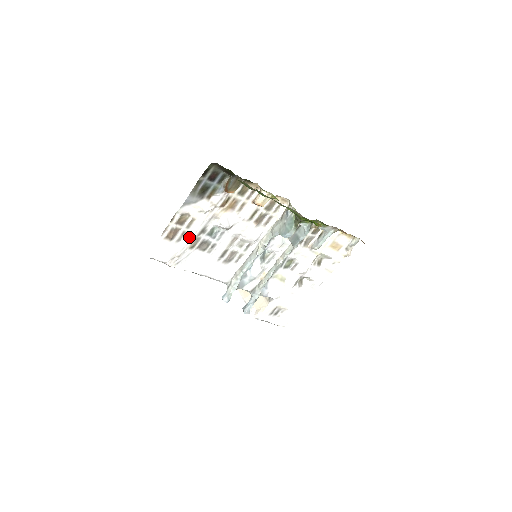
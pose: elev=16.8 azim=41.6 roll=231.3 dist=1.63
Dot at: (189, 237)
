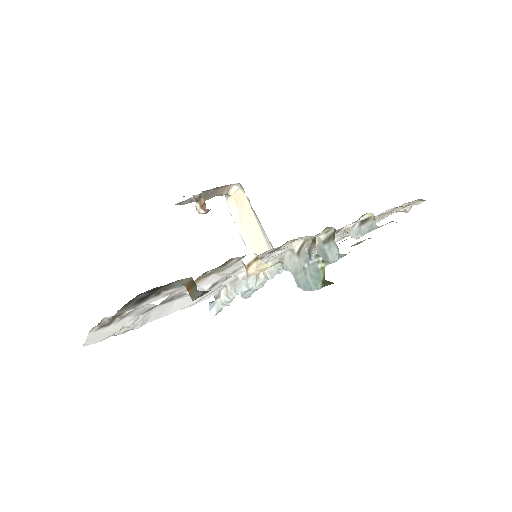
Dot at: (138, 311)
